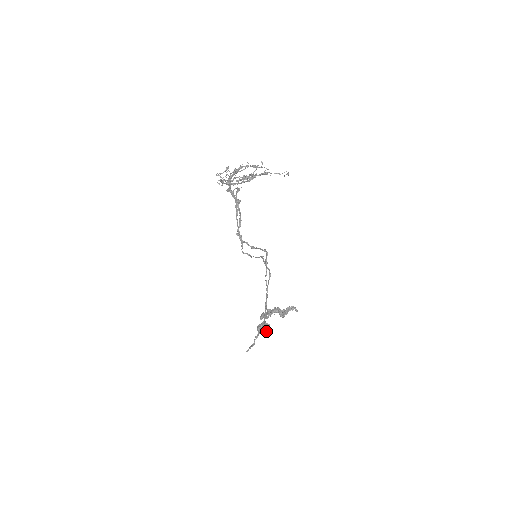
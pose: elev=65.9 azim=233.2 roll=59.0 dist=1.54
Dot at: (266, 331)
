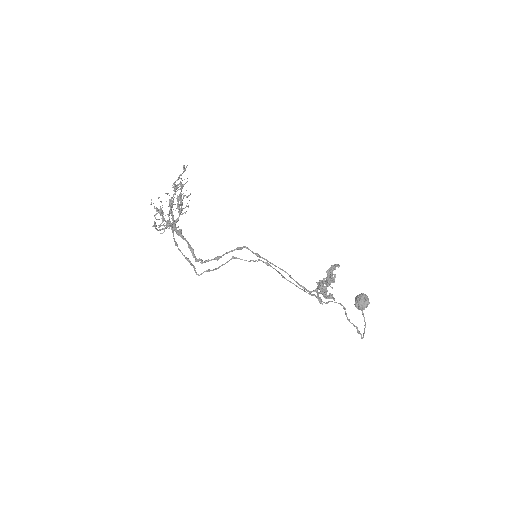
Dot at: (365, 303)
